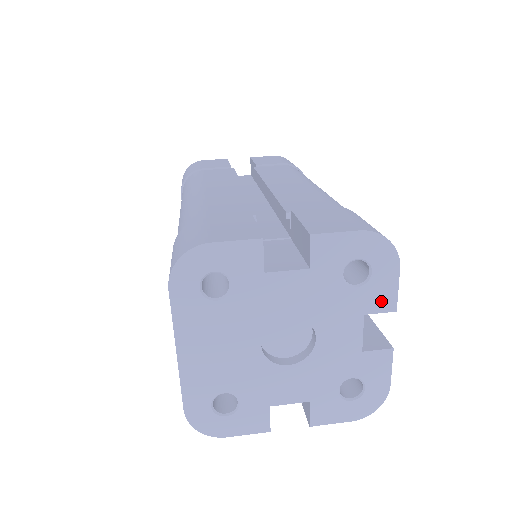
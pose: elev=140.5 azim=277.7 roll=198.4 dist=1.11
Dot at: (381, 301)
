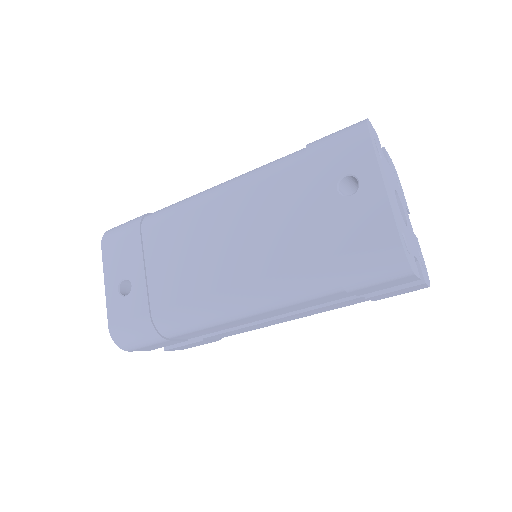
Dot at: (406, 203)
